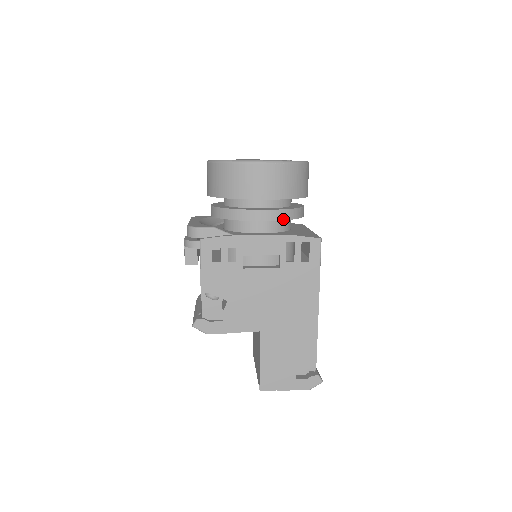
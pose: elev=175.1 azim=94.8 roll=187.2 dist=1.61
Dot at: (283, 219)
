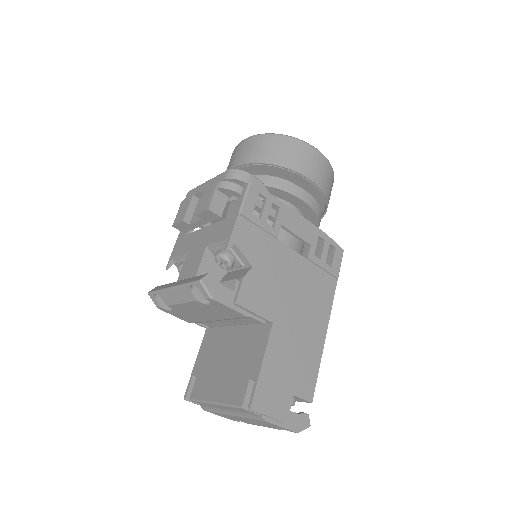
Dot at: (317, 215)
